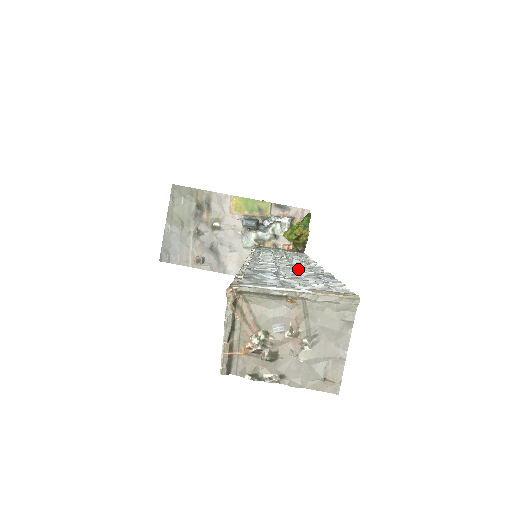
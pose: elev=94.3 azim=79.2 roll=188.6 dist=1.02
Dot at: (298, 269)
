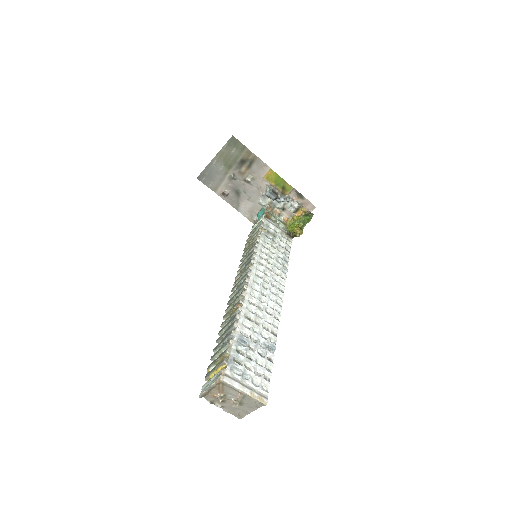
Dot at: (264, 324)
